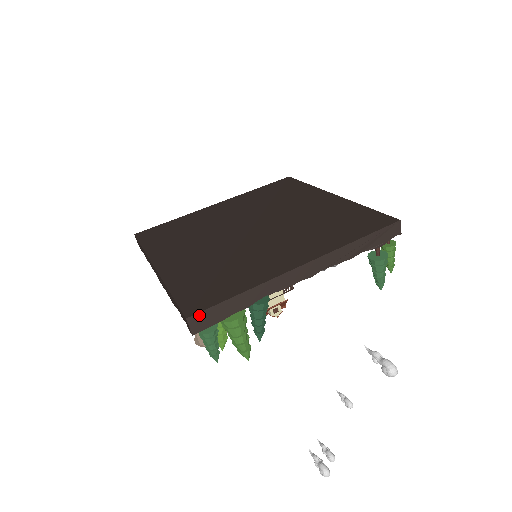
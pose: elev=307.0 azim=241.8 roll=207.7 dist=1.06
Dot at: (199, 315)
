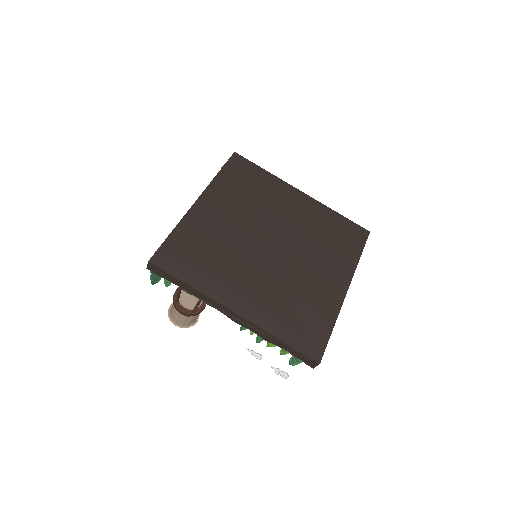
Dot at: (322, 356)
